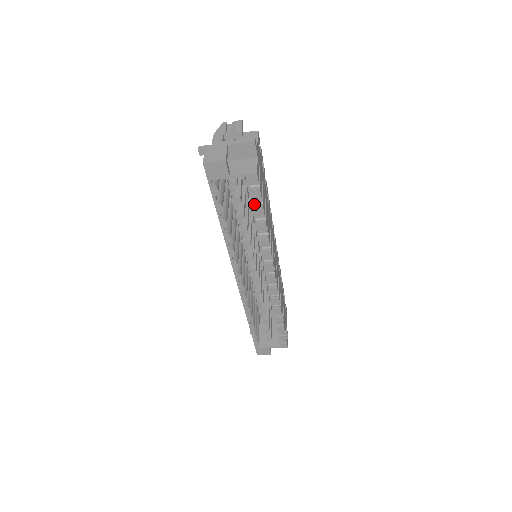
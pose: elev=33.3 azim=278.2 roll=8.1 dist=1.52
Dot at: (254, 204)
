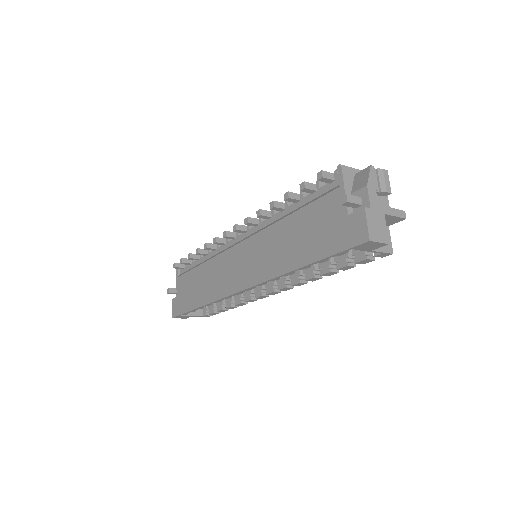
Dot at: (347, 260)
